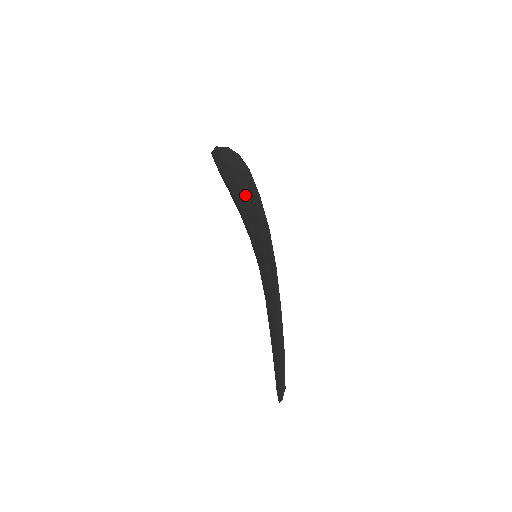
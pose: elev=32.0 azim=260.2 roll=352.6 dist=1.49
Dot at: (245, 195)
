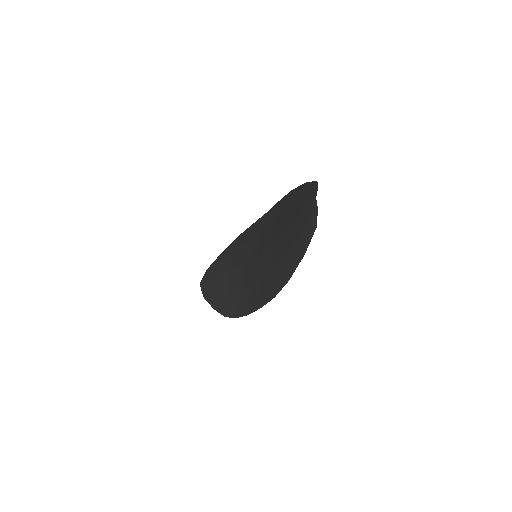
Dot at: (239, 246)
